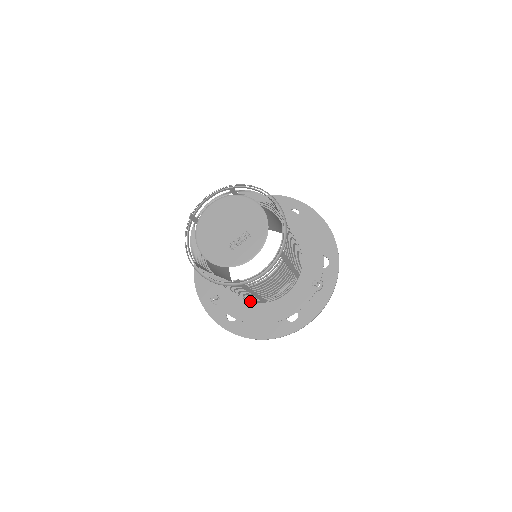
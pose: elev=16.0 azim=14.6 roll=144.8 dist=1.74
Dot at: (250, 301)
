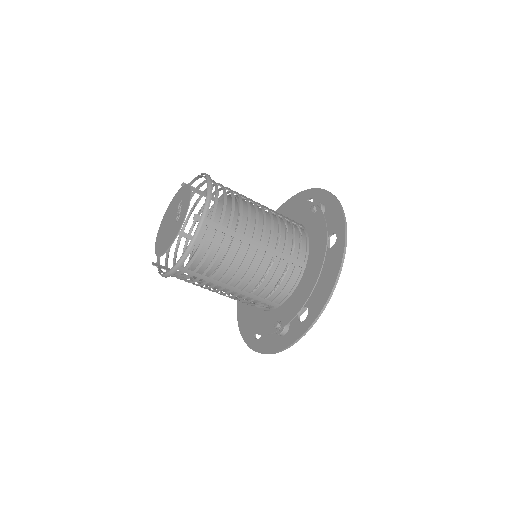
Dot at: (297, 284)
